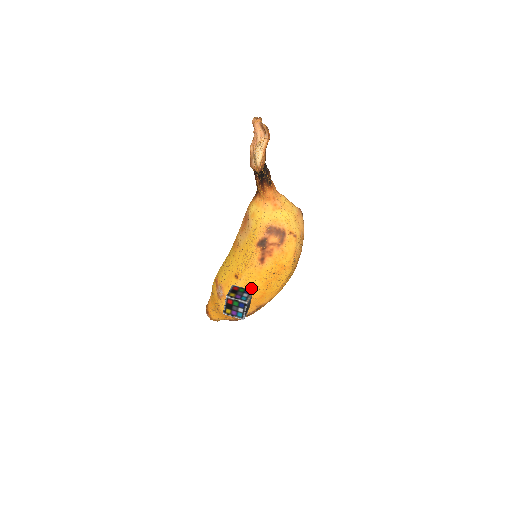
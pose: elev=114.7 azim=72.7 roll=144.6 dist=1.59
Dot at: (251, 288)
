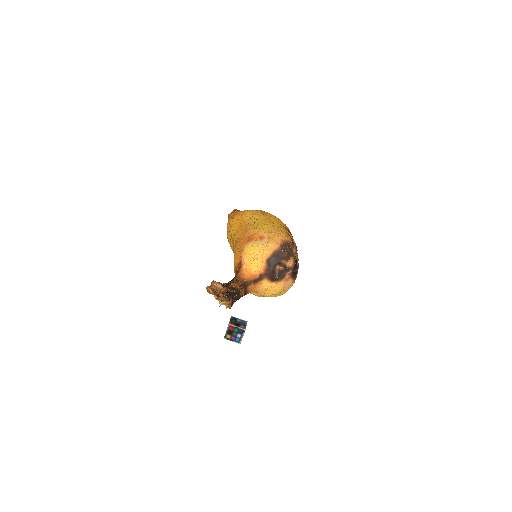
Dot at: occluded
